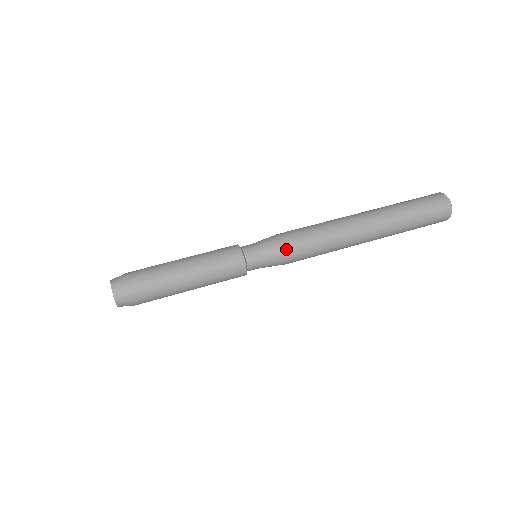
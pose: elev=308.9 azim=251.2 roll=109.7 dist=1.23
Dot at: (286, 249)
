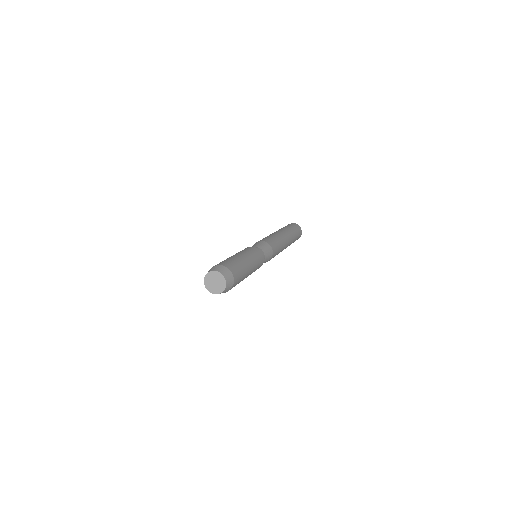
Dot at: (273, 252)
